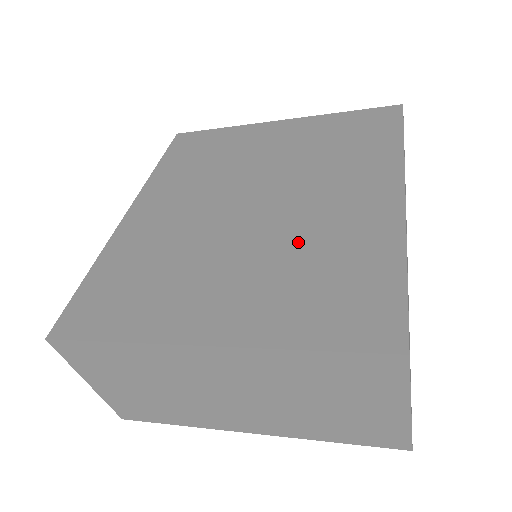
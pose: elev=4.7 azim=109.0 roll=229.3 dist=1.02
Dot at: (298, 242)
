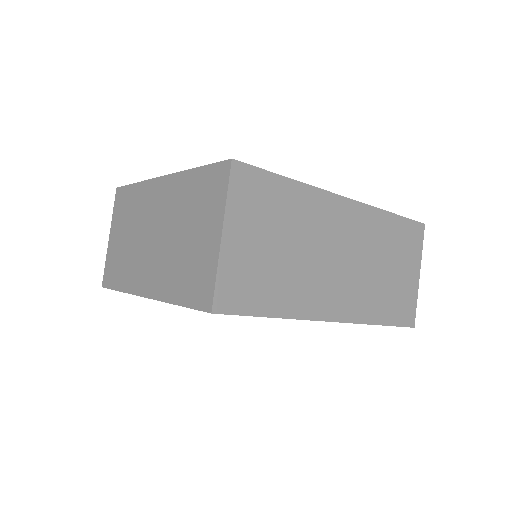
Dot at: occluded
